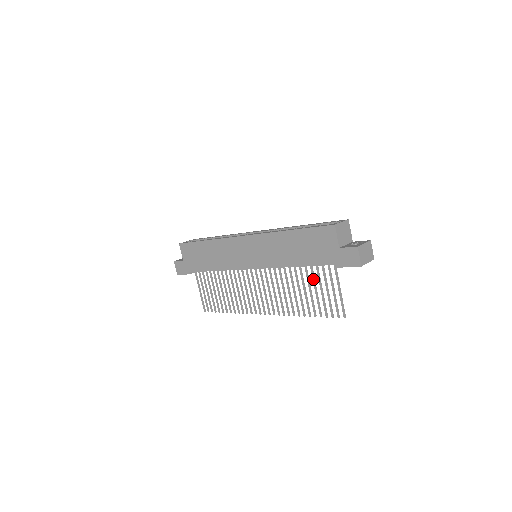
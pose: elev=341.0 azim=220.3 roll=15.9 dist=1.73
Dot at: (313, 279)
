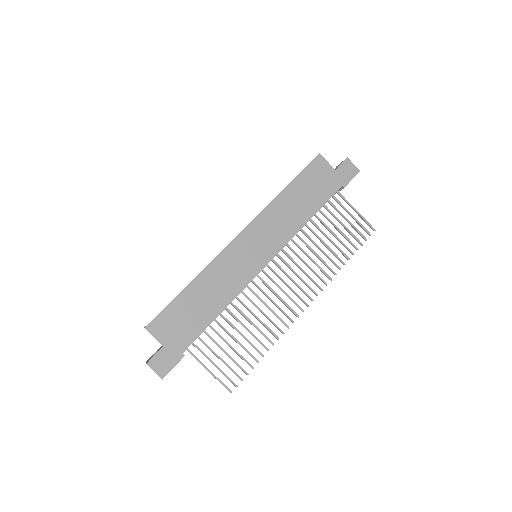
Dot at: (330, 220)
